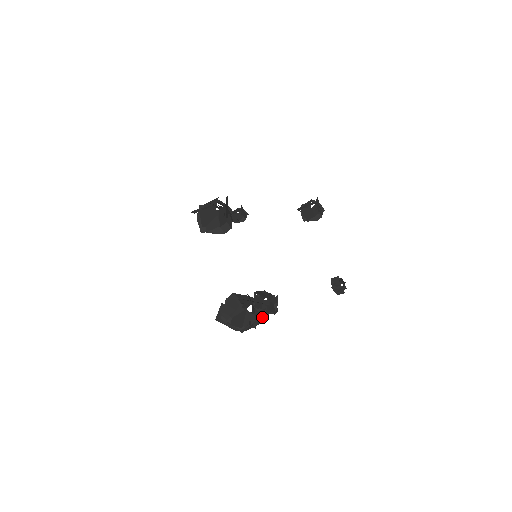
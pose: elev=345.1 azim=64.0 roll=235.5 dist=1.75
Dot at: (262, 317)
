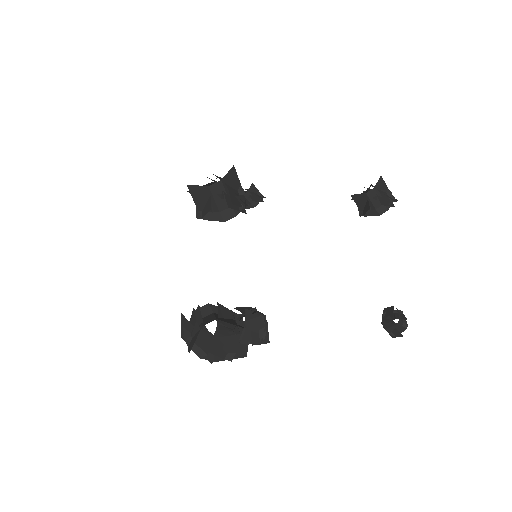
Dot at: (245, 346)
